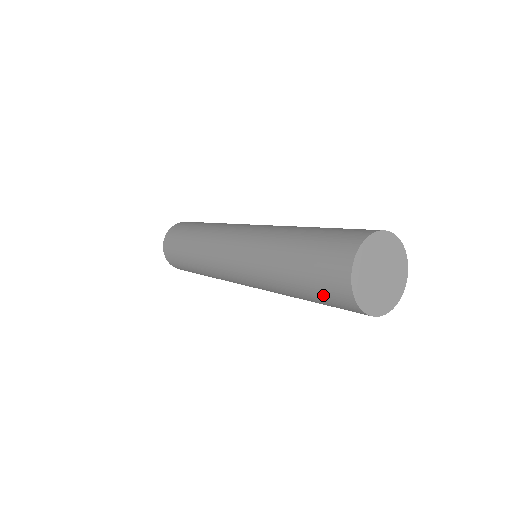
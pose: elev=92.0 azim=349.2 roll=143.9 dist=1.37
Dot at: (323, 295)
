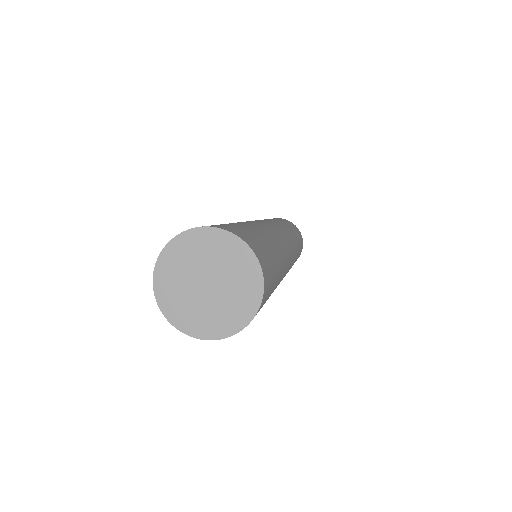
Dot at: occluded
